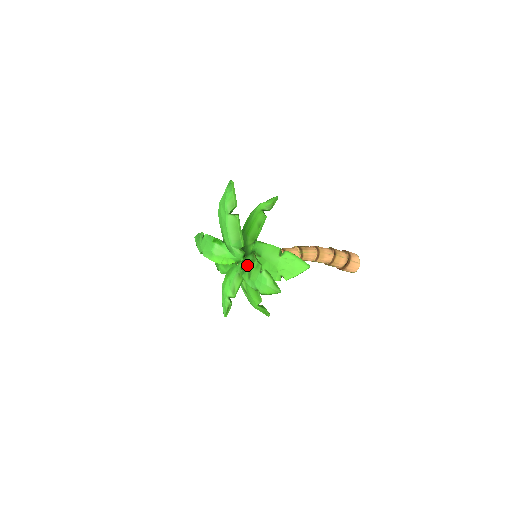
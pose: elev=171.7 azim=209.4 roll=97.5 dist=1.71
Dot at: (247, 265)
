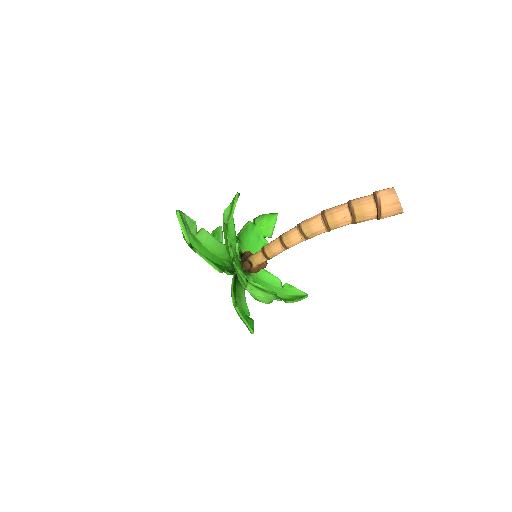
Dot at: occluded
